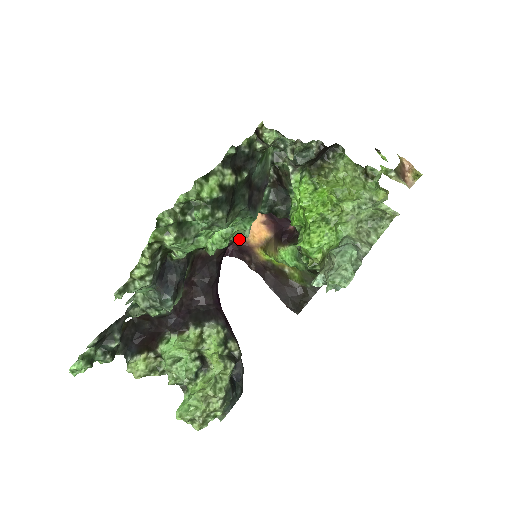
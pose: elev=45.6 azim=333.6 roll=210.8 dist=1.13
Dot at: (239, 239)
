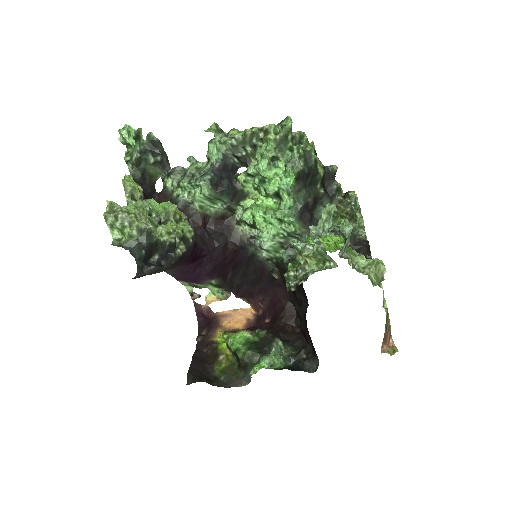
Dot at: (263, 236)
